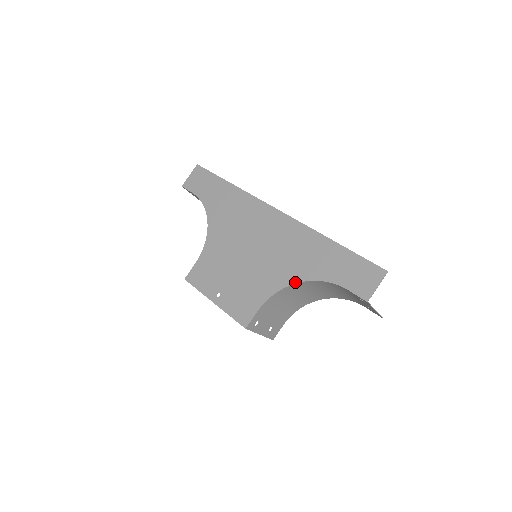
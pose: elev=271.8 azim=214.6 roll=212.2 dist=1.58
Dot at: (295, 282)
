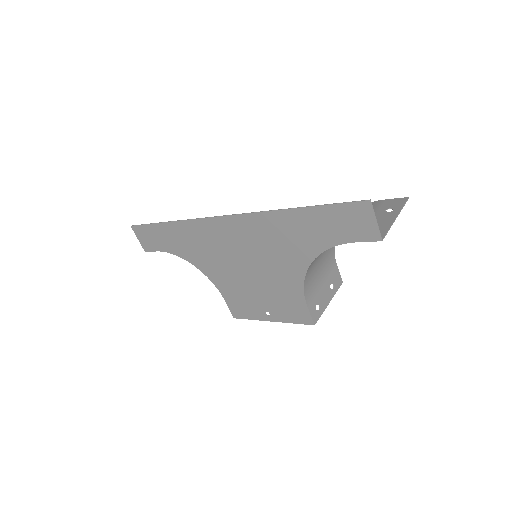
Dot at: (307, 266)
